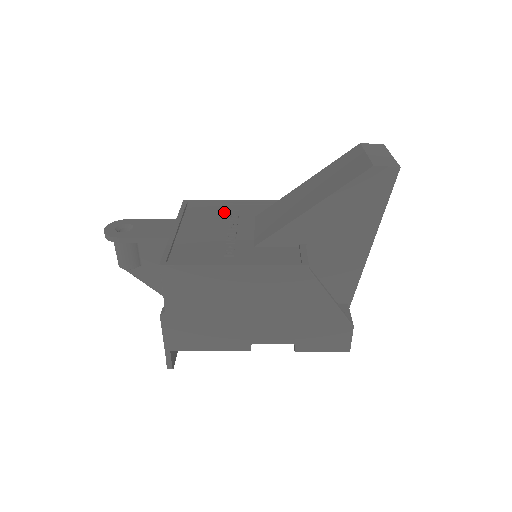
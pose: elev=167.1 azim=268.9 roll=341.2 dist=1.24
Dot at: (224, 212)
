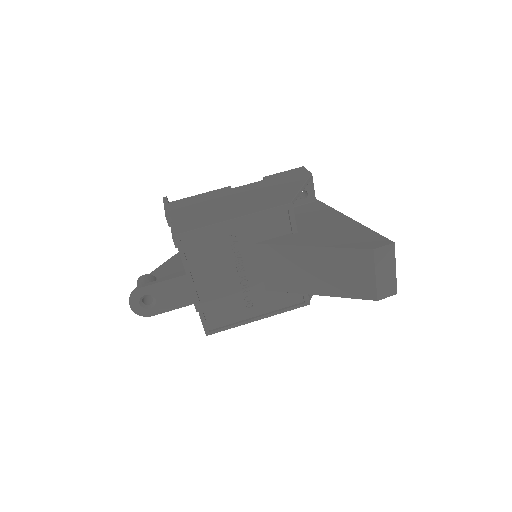
Dot at: (223, 244)
